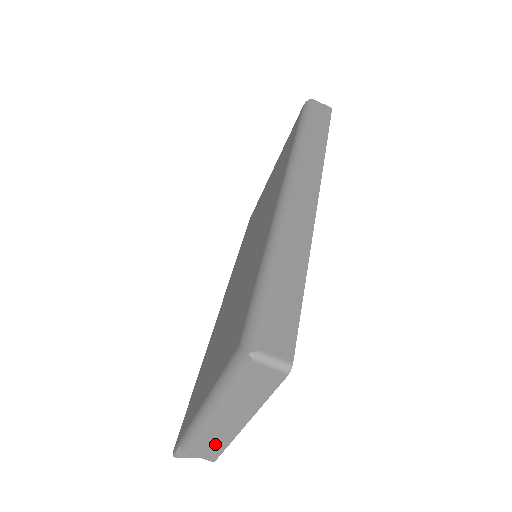
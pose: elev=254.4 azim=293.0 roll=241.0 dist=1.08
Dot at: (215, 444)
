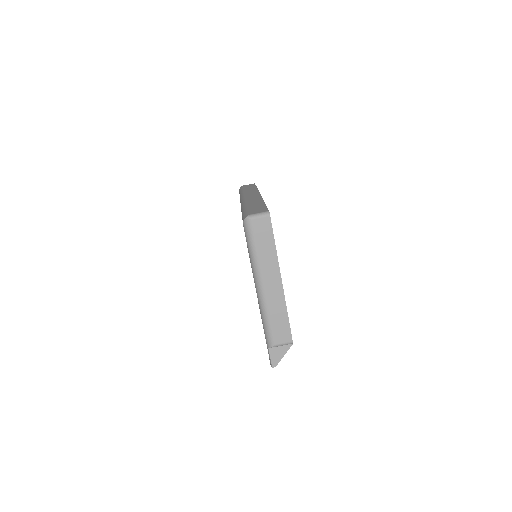
Dot at: (280, 317)
